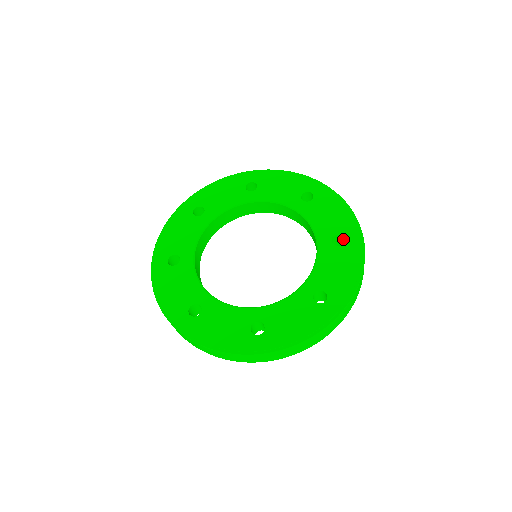
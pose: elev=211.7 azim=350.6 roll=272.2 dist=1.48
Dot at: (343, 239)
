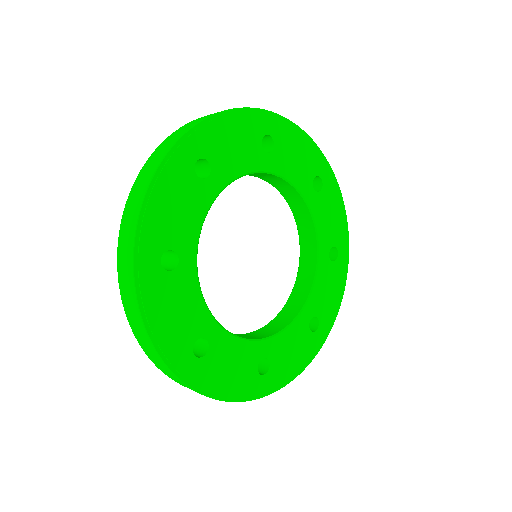
Dot at: occluded
